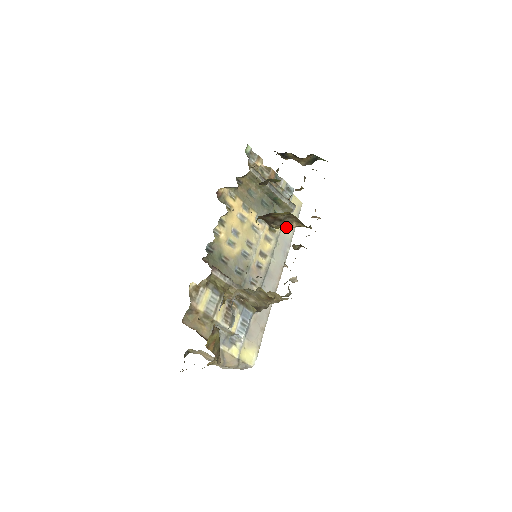
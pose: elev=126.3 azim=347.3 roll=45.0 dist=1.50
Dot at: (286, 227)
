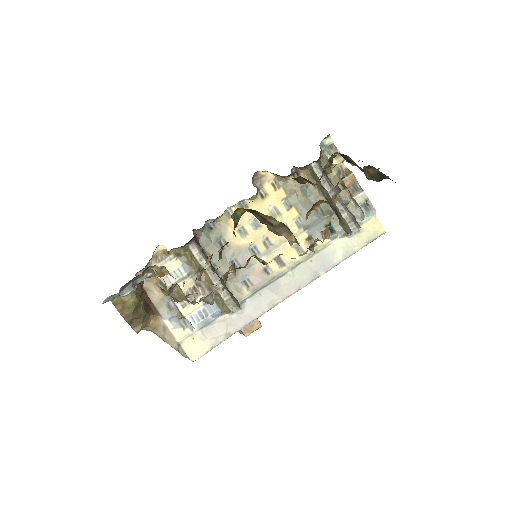
Dot at: (286, 237)
